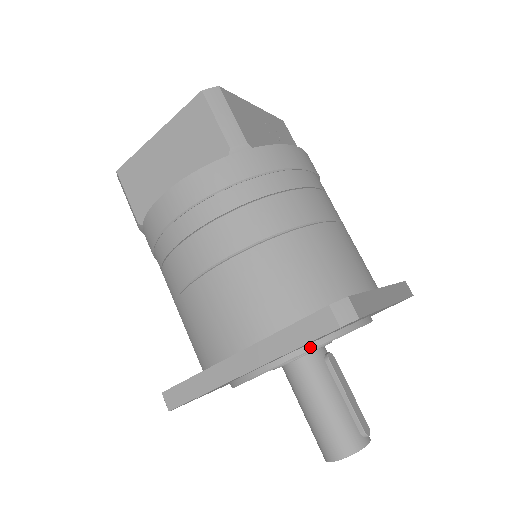
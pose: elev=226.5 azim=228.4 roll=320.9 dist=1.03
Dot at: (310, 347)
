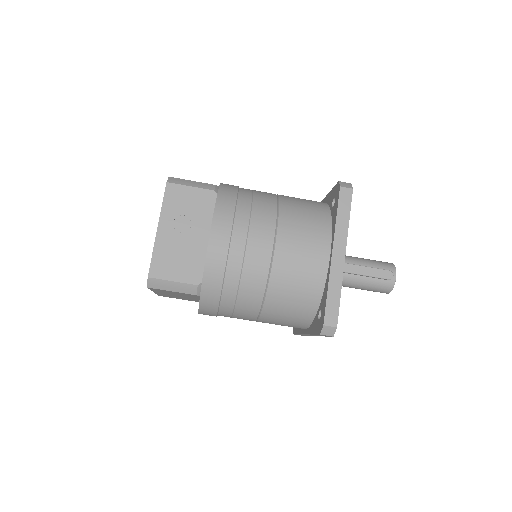
Dot at: occluded
